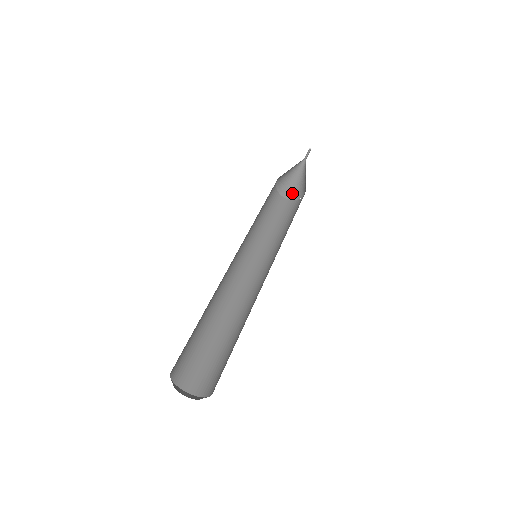
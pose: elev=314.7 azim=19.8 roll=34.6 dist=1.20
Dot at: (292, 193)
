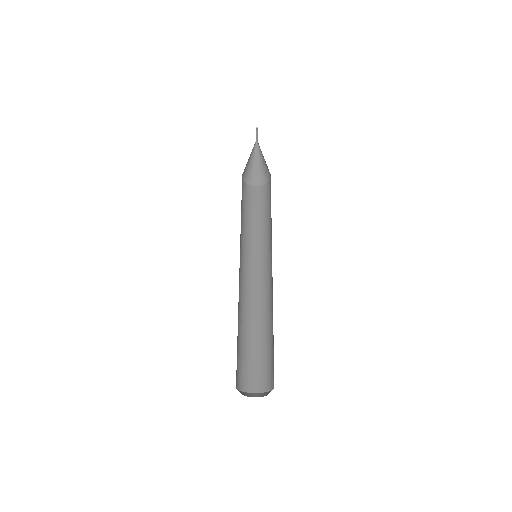
Dot at: (249, 177)
